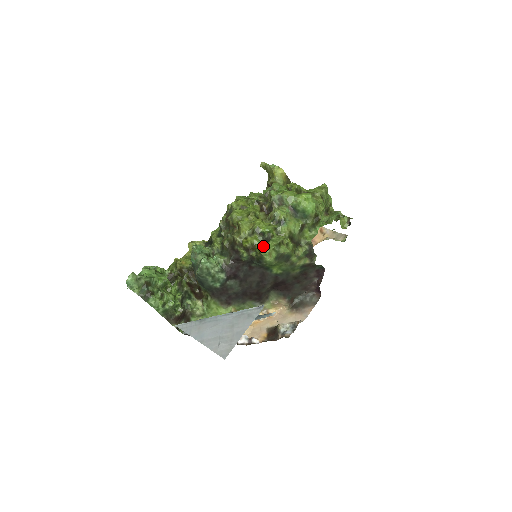
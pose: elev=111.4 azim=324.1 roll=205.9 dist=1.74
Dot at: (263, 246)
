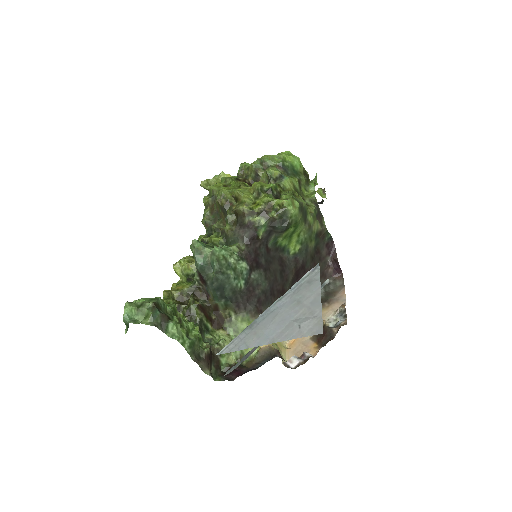
Dot at: occluded
